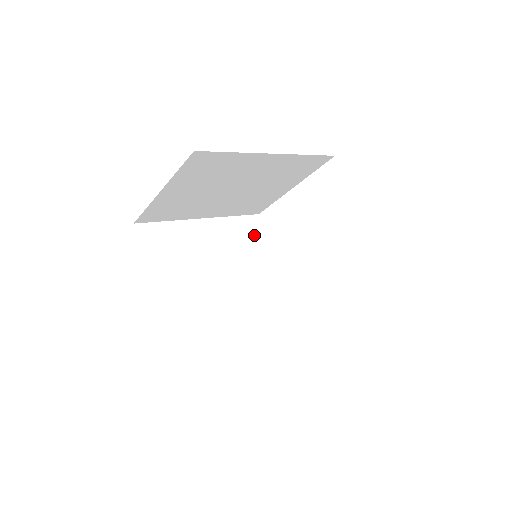
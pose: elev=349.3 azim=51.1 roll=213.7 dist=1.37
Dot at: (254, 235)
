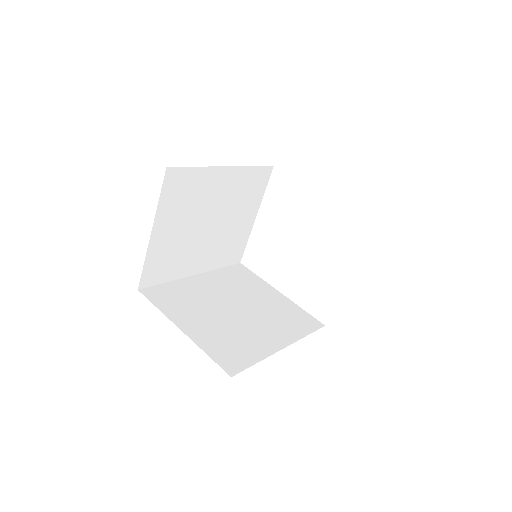
Dot at: (245, 276)
